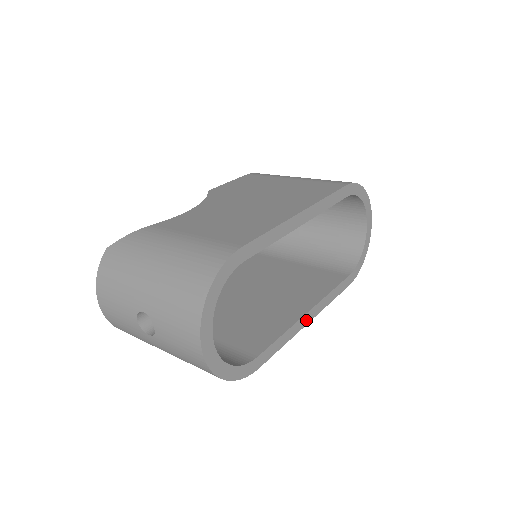
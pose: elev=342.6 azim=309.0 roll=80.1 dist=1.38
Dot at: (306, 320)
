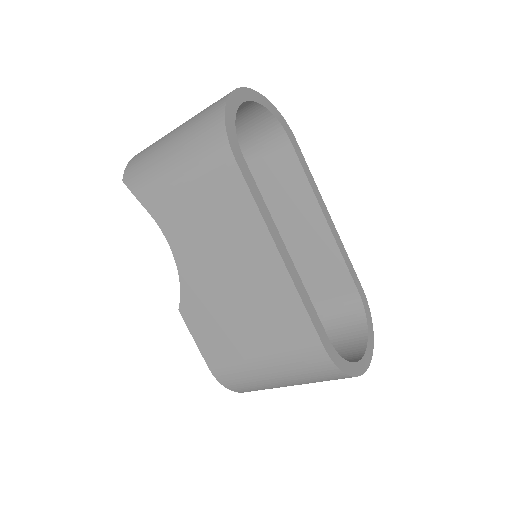
Dot at: (281, 248)
